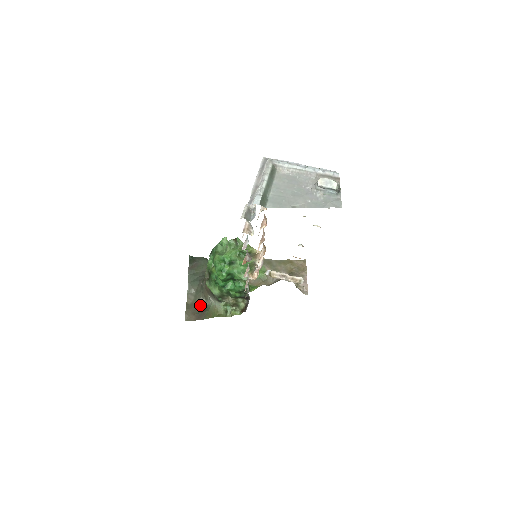
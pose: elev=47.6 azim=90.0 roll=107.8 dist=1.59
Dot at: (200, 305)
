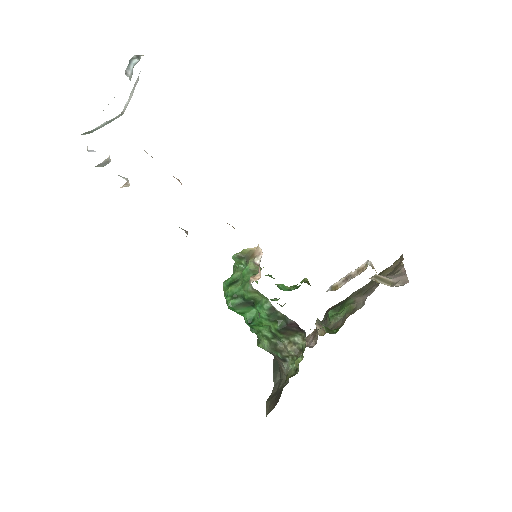
Dot at: occluded
